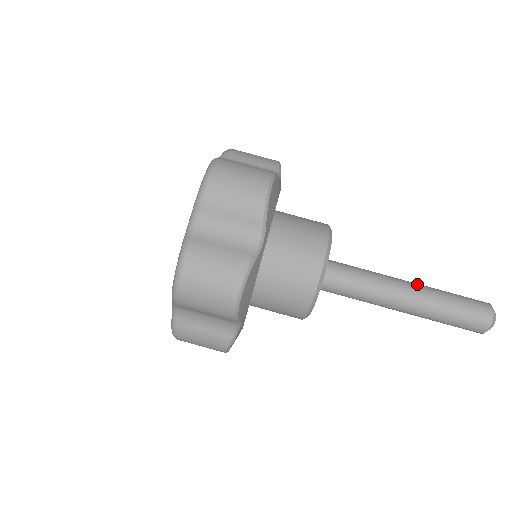
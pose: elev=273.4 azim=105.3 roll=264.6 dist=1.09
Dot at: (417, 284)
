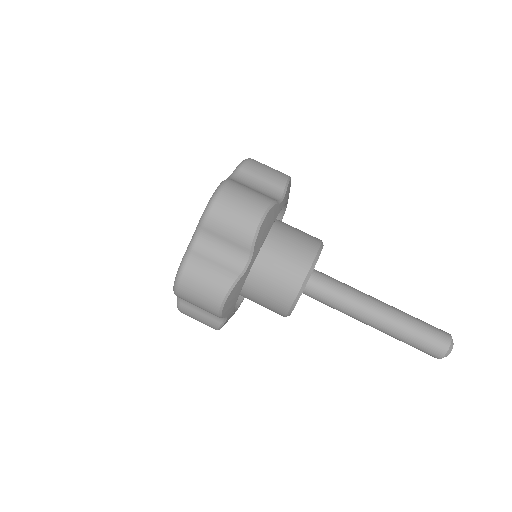
Dot at: (389, 307)
